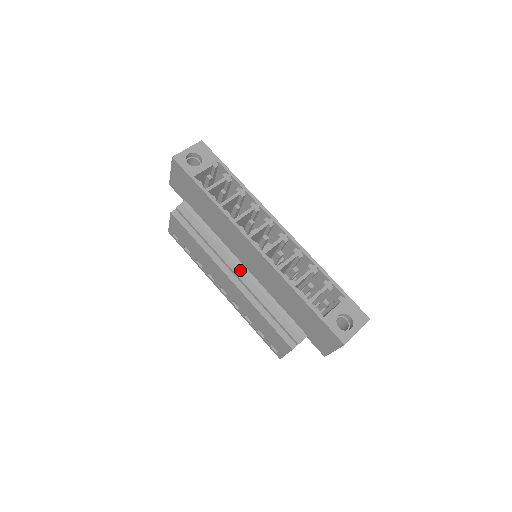
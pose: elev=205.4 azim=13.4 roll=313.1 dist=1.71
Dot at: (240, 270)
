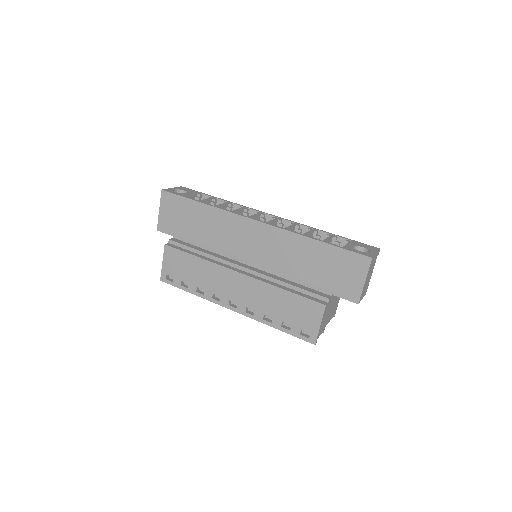
Dot at: (246, 265)
